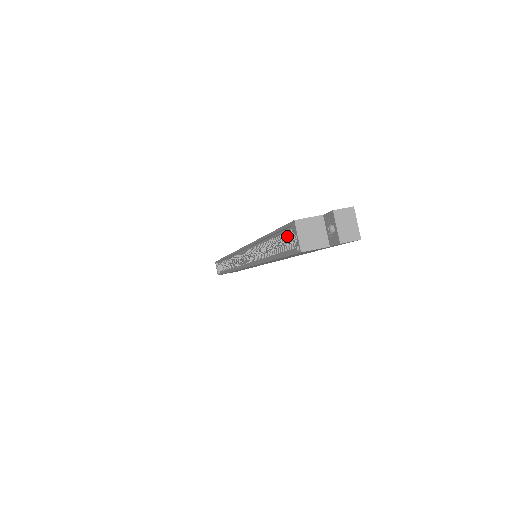
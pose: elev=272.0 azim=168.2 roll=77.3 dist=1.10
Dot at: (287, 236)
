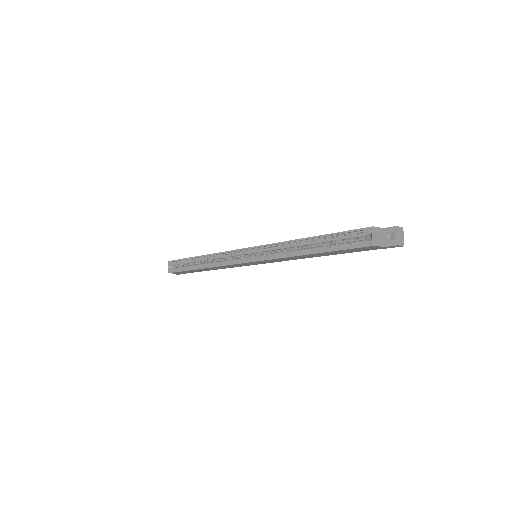
Dot at: (352, 237)
